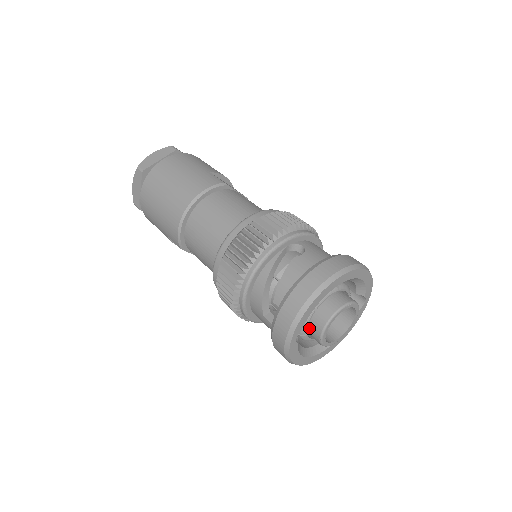
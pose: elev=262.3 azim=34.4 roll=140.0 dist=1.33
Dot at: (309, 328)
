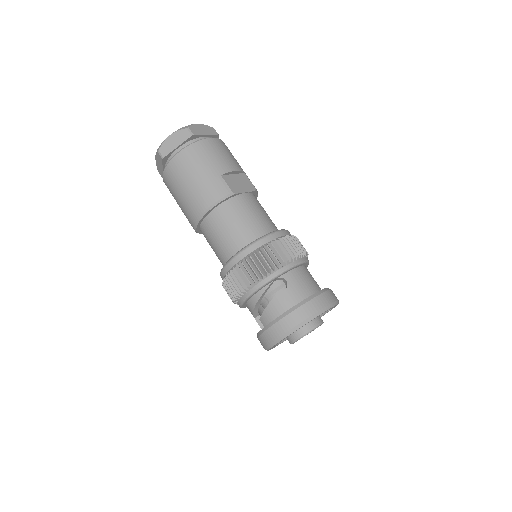
Dot at: occluded
